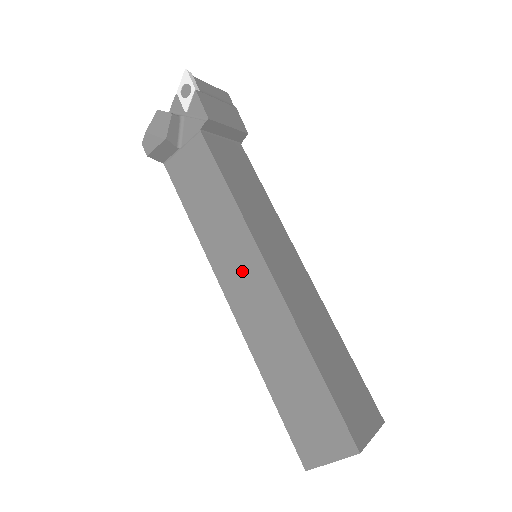
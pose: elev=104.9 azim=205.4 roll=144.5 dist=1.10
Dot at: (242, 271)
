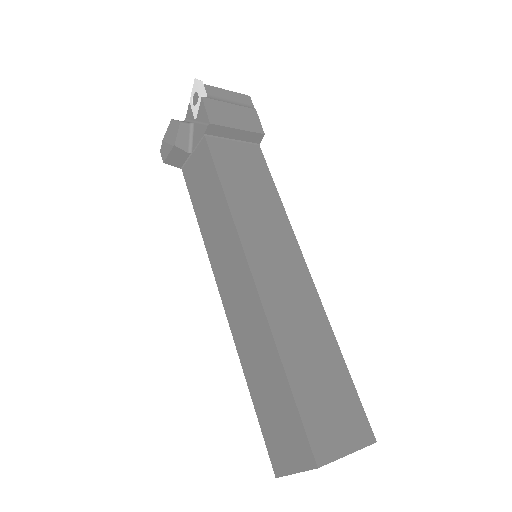
Dot at: (231, 270)
